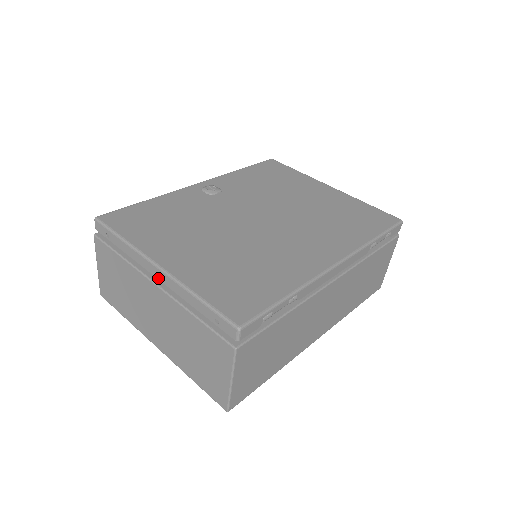
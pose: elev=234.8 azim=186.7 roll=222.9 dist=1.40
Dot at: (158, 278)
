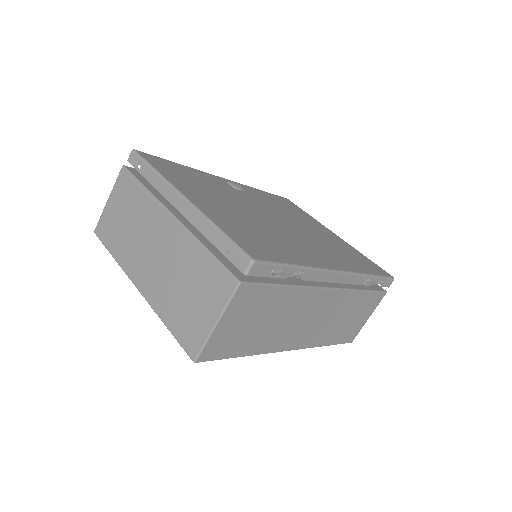
Dot at: (179, 209)
